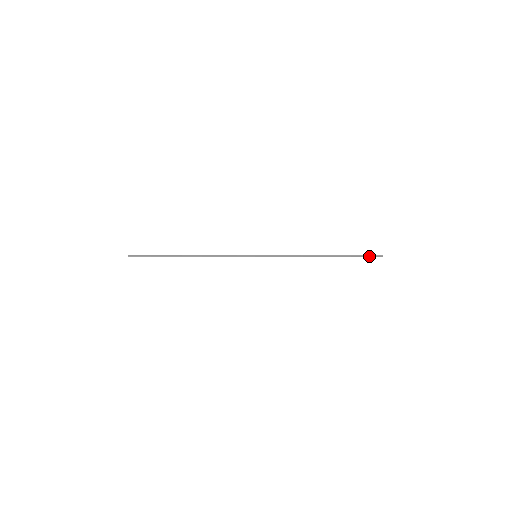
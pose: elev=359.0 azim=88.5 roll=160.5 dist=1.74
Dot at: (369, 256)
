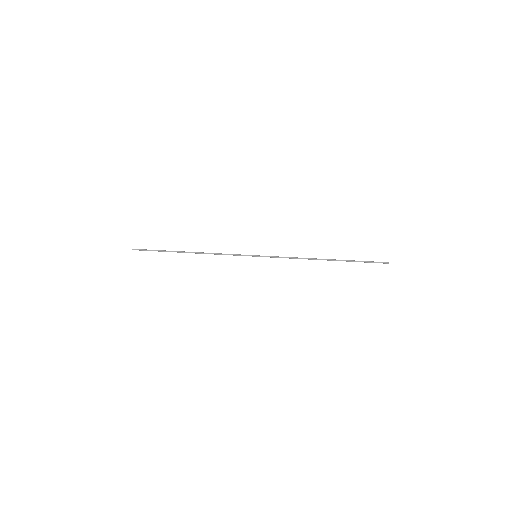
Dot at: occluded
